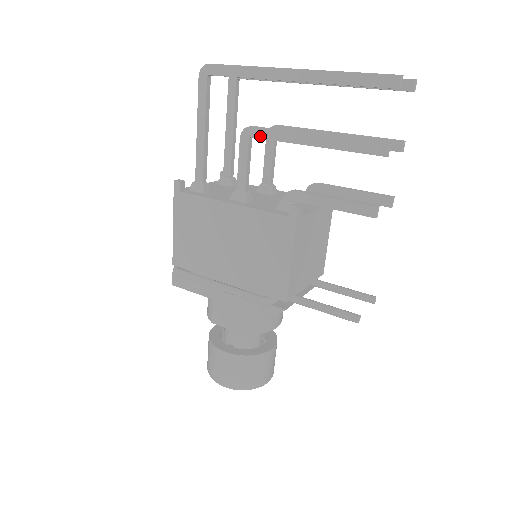
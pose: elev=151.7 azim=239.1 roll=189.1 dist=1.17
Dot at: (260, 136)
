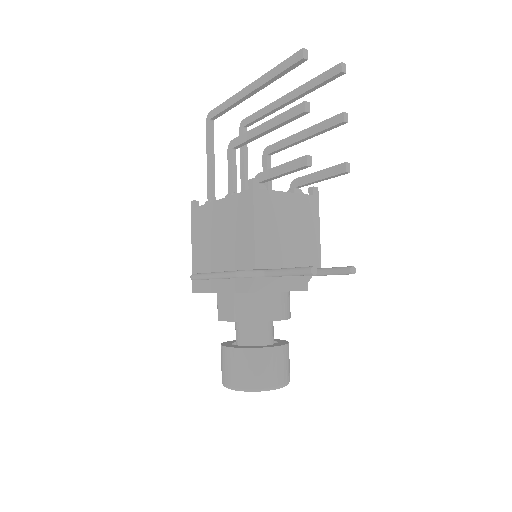
Dot at: (237, 144)
